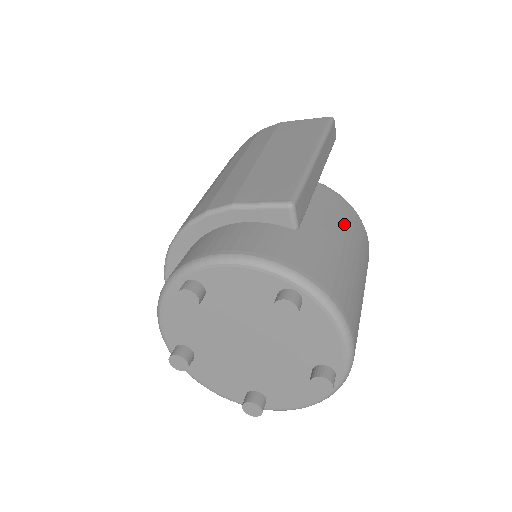
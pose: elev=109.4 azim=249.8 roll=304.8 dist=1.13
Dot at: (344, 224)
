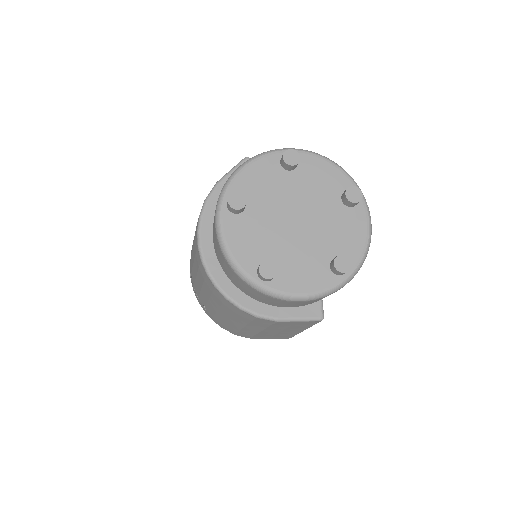
Dot at: occluded
